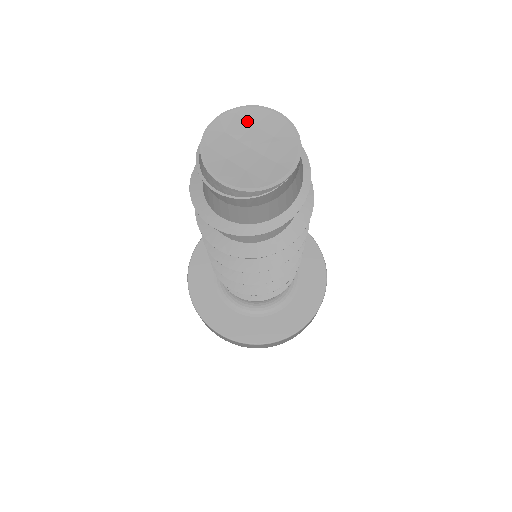
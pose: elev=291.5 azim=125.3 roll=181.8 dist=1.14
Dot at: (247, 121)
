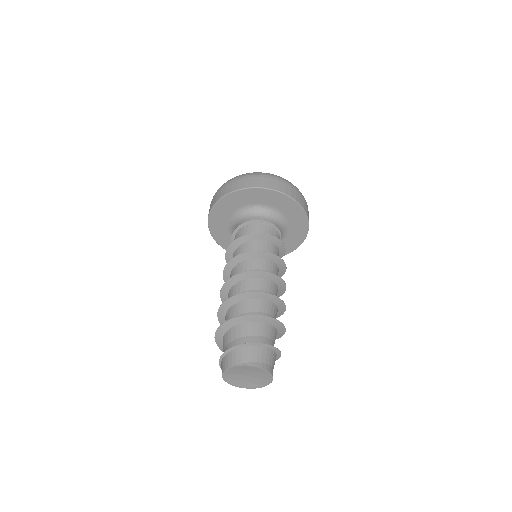
Dot at: (240, 370)
